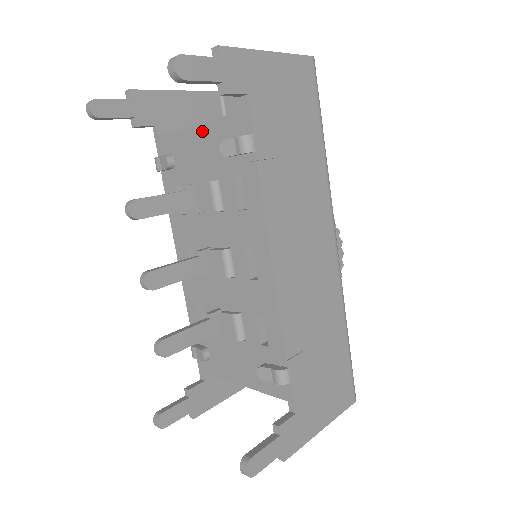
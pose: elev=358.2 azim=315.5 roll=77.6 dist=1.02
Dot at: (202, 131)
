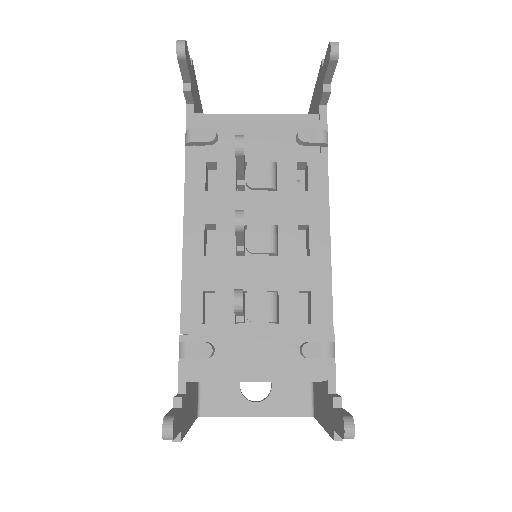
Dot at: (265, 120)
